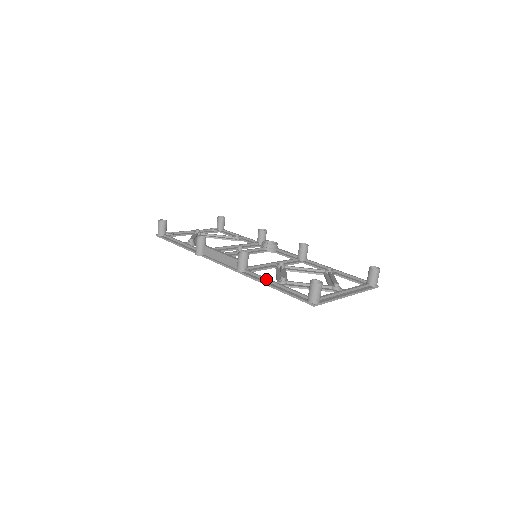
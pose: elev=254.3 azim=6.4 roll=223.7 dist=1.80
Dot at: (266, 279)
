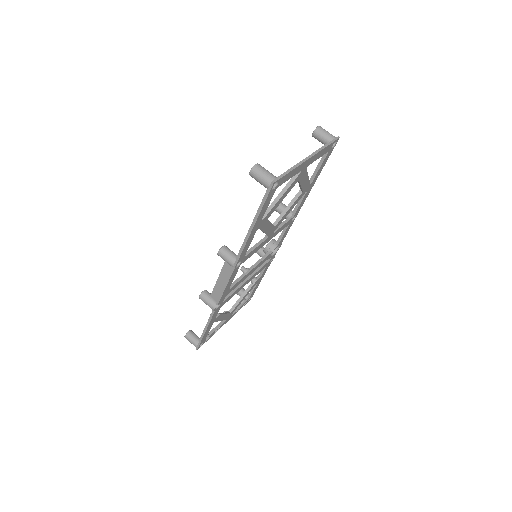
Dot at: (246, 236)
